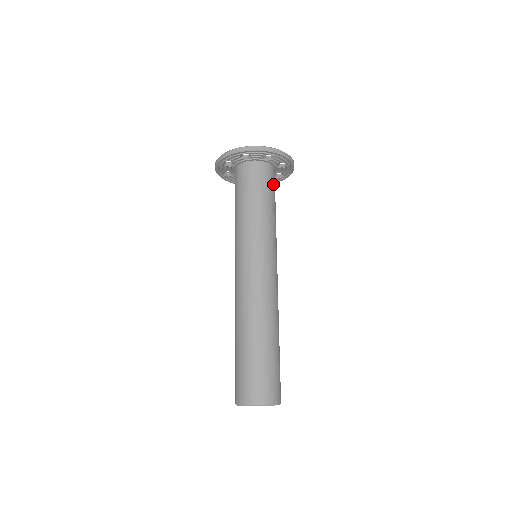
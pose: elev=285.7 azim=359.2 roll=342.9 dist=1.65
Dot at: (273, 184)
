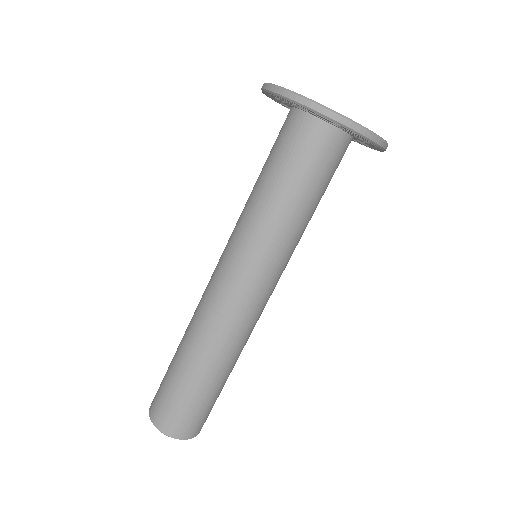
Dot at: (331, 166)
